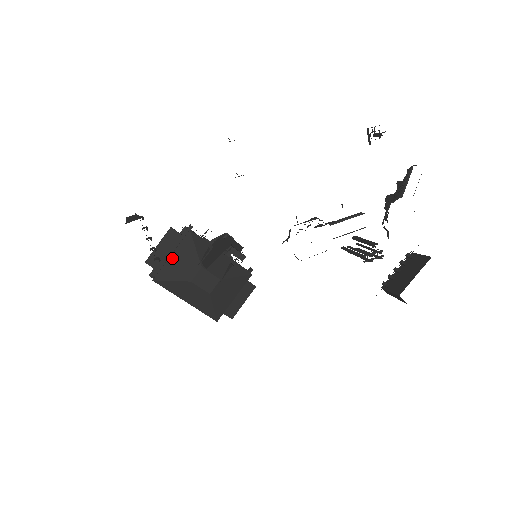
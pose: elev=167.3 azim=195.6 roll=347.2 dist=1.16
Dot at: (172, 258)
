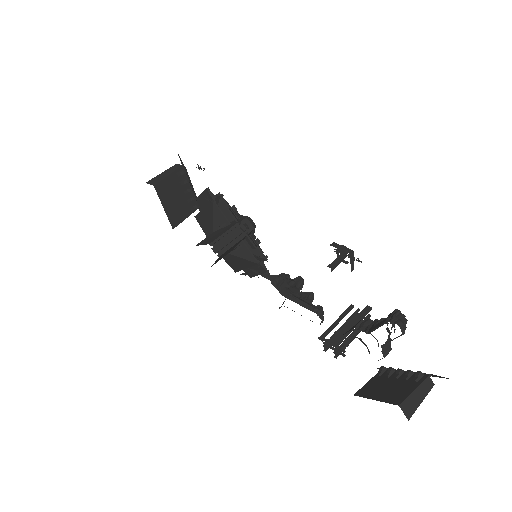
Dot at: (203, 212)
